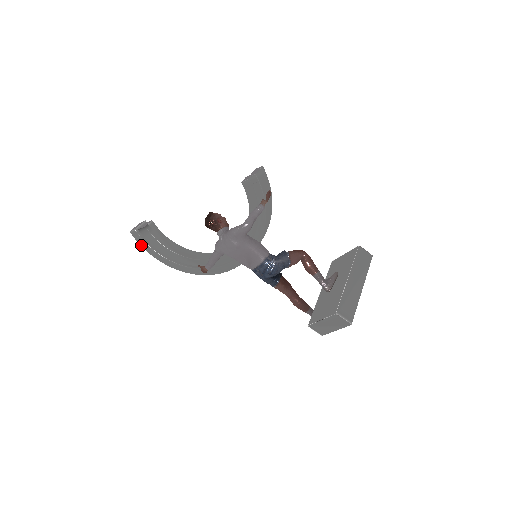
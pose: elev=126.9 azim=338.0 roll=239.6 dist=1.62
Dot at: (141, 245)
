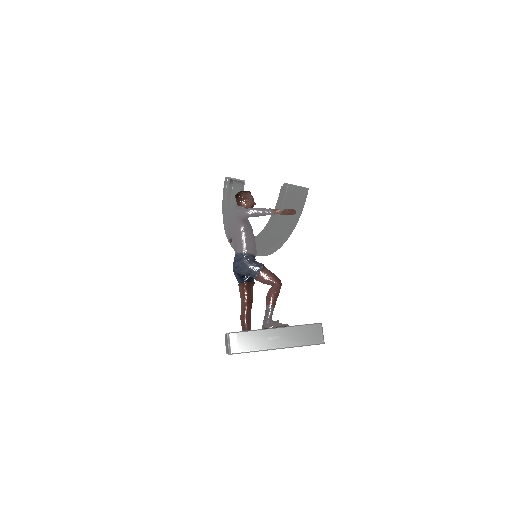
Dot at: (223, 191)
